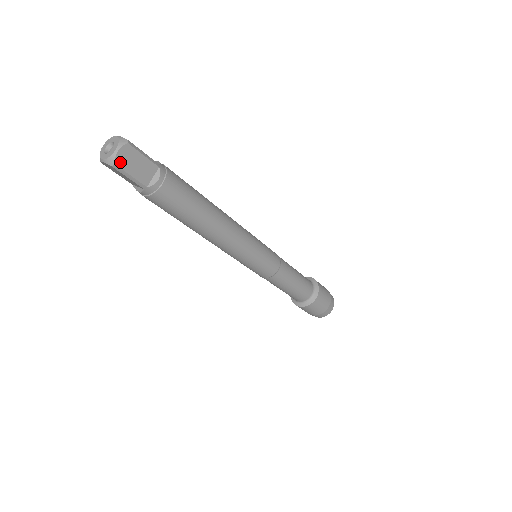
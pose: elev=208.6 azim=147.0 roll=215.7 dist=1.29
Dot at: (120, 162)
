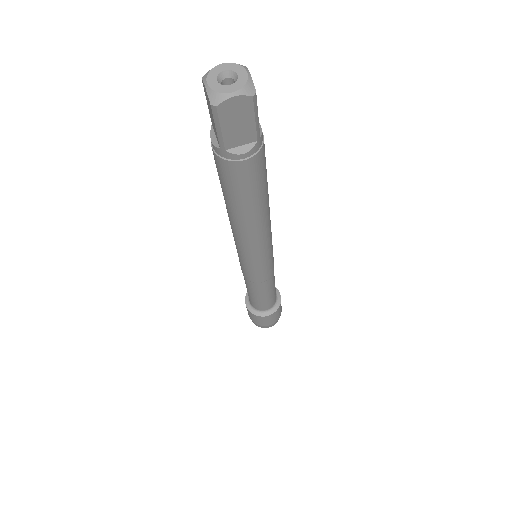
Dot at: (254, 91)
